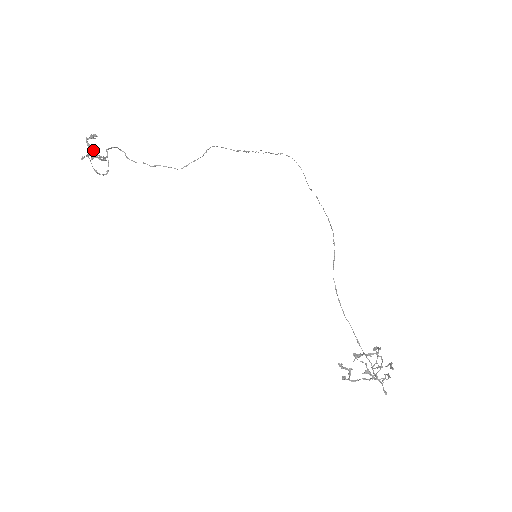
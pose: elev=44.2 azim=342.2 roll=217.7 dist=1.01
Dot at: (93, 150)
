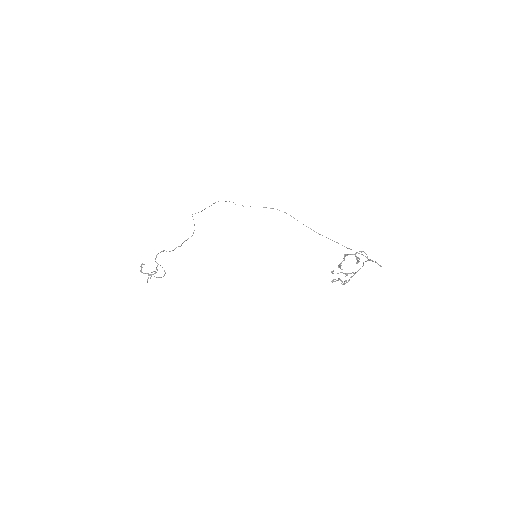
Dot at: occluded
